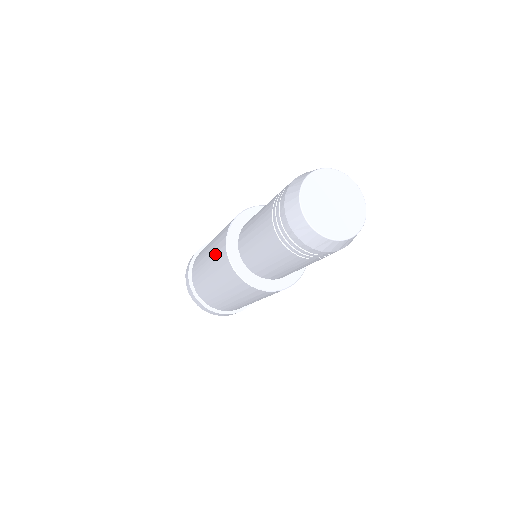
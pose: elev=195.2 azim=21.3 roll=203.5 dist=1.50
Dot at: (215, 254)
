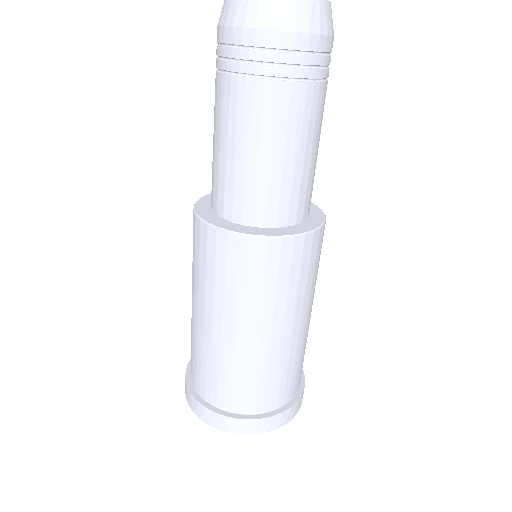
Dot at: occluded
